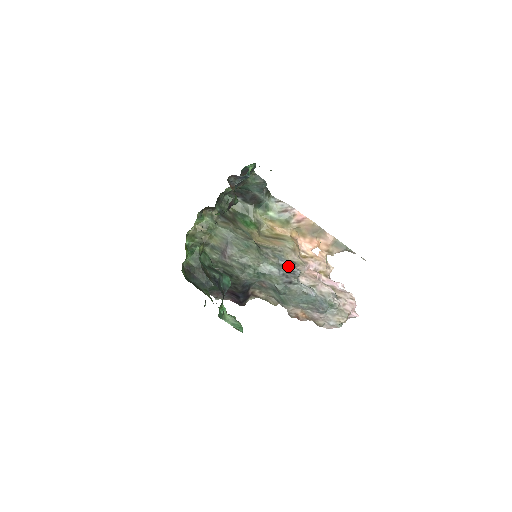
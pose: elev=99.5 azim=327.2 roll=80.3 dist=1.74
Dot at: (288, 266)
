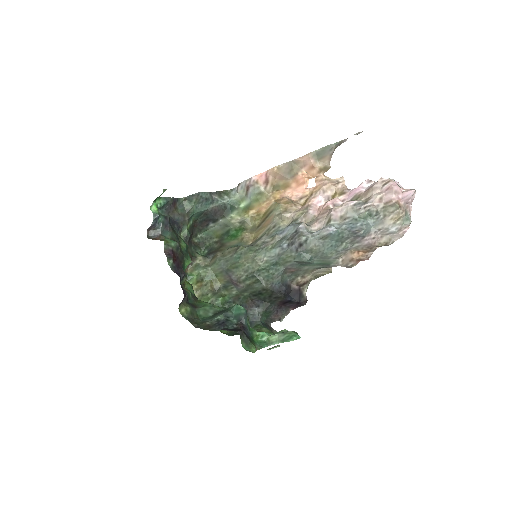
Dot at: (290, 231)
